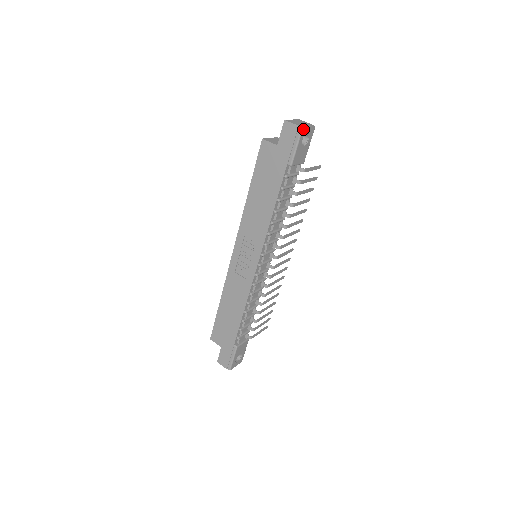
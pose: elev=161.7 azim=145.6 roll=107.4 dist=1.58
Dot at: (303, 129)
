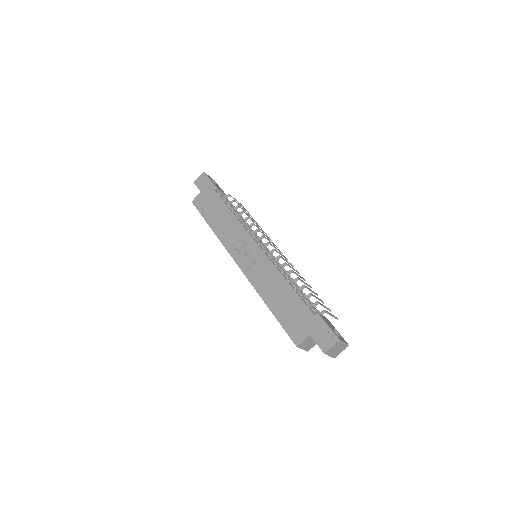
Dot at: (205, 174)
